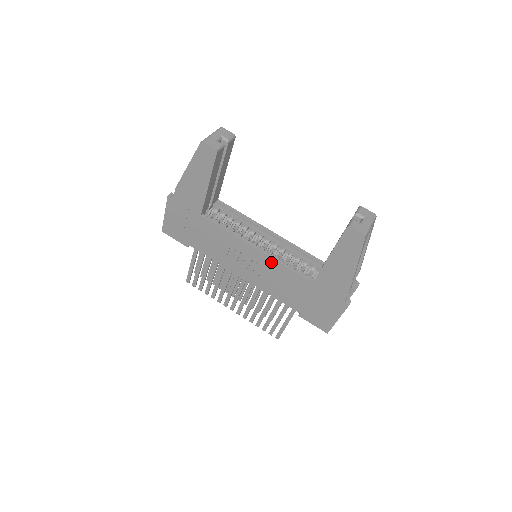
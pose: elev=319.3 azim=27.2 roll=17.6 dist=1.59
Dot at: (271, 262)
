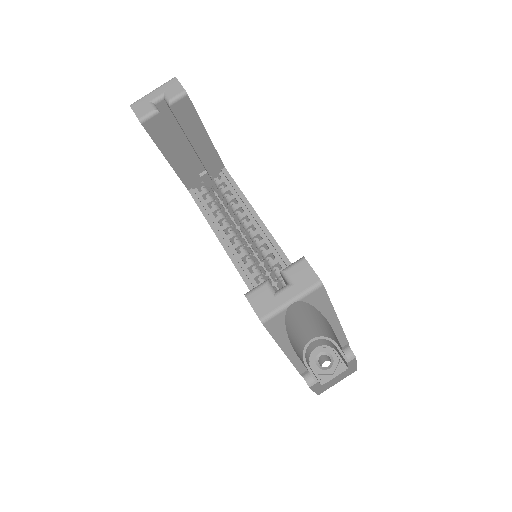
Dot at: occluded
